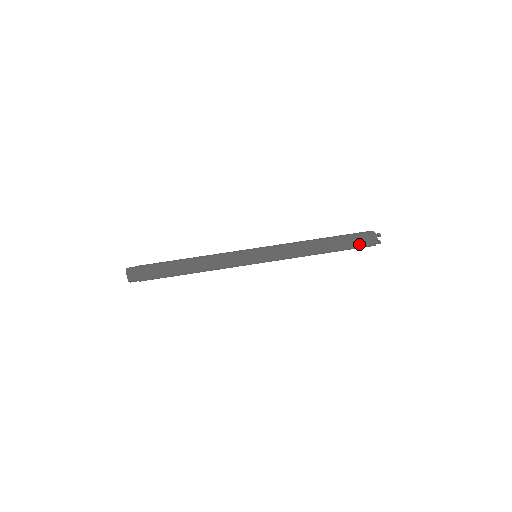
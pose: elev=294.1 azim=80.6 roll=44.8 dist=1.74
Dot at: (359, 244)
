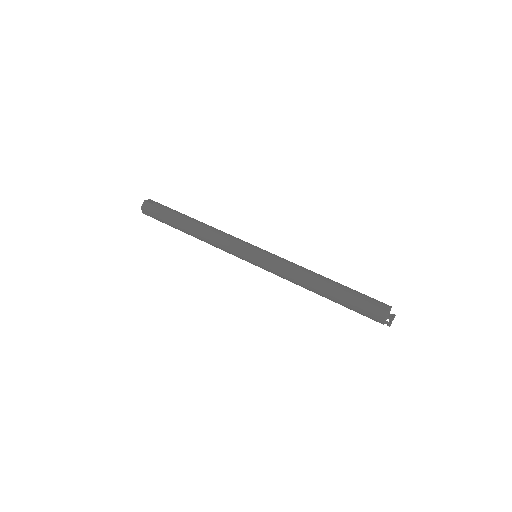
Dot at: (362, 313)
